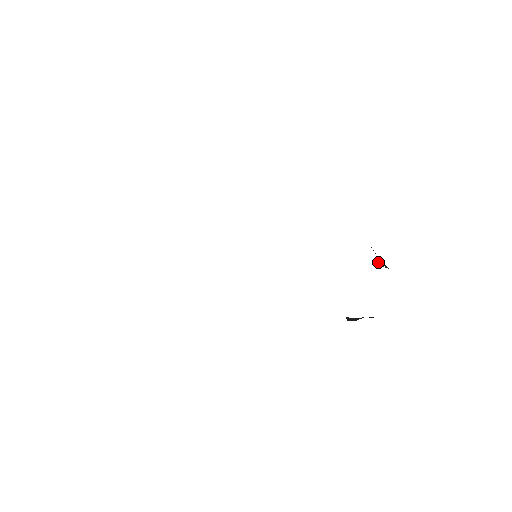
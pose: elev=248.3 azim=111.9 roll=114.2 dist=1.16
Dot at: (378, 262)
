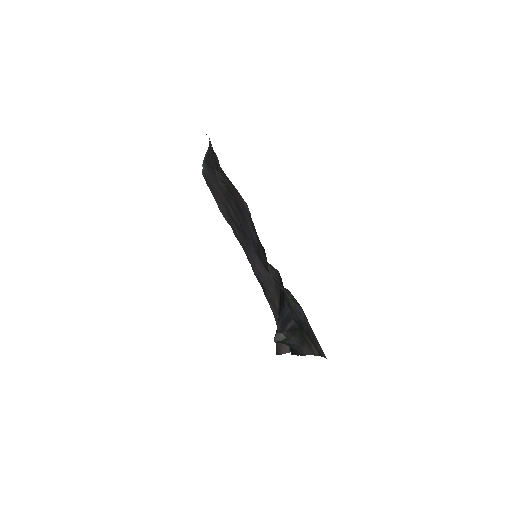
Dot at: occluded
